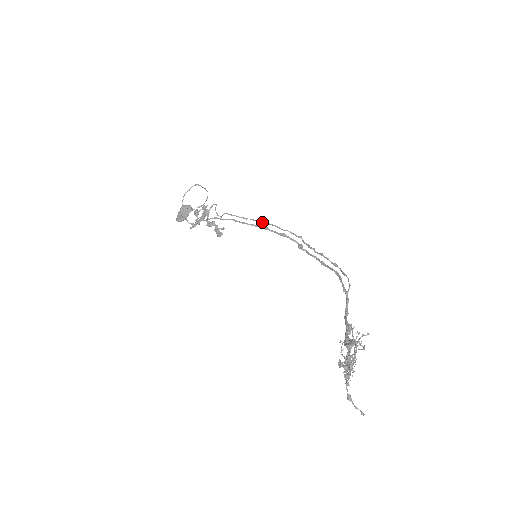
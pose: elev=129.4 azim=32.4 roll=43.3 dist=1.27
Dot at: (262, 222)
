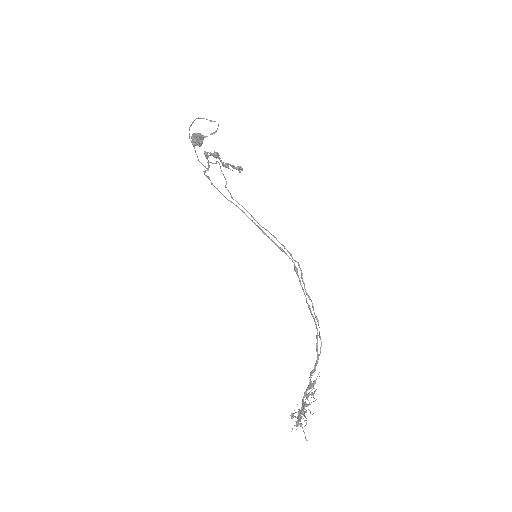
Dot at: occluded
